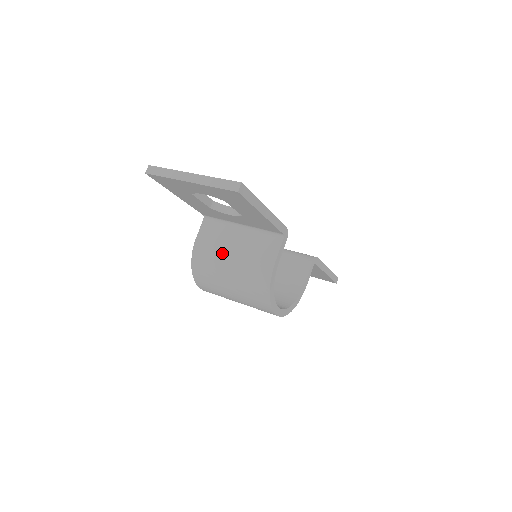
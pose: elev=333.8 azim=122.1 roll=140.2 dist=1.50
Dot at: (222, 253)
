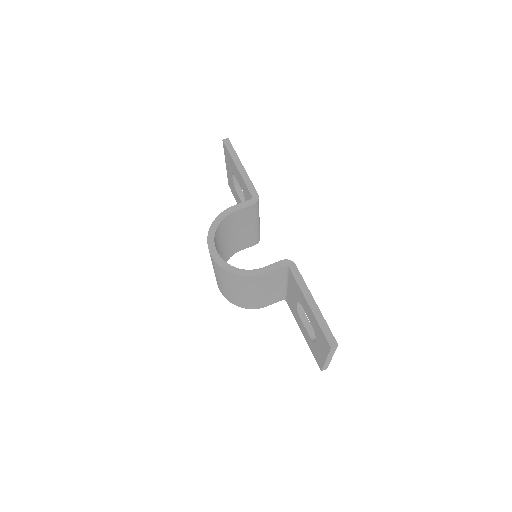
Dot at: occluded
